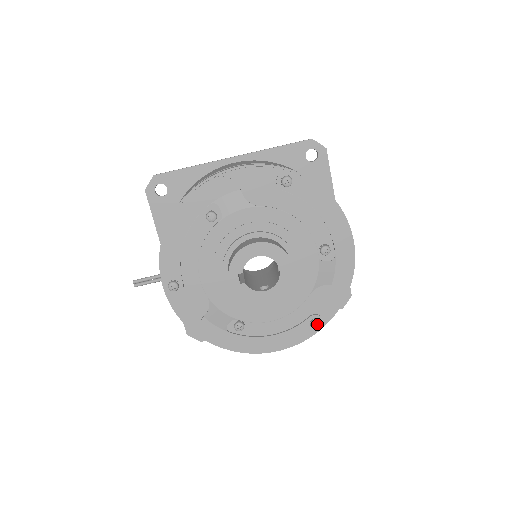
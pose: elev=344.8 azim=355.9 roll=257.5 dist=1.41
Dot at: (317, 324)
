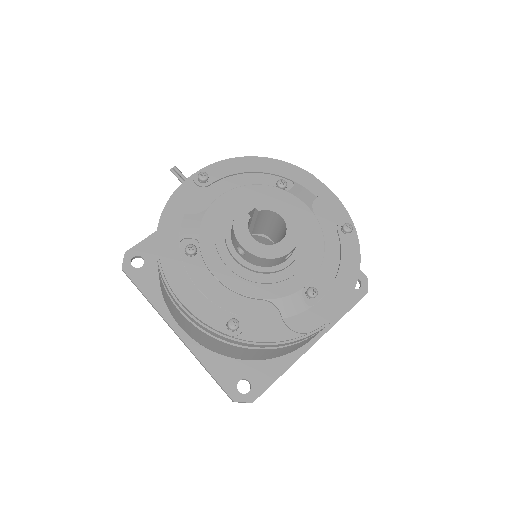
Dot at: (236, 324)
